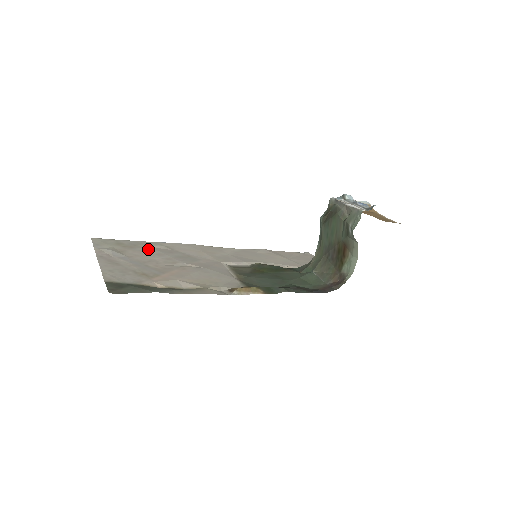
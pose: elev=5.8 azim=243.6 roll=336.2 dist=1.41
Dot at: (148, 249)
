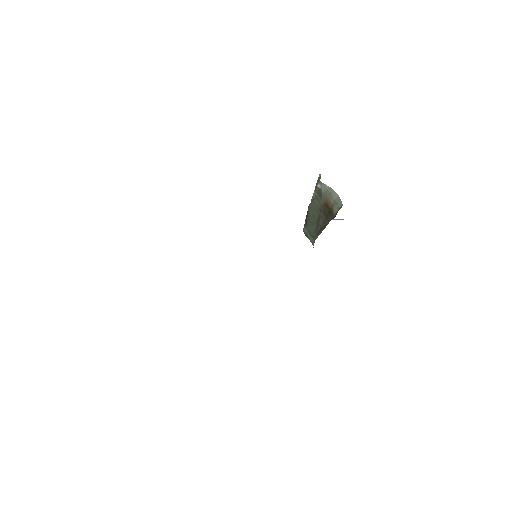
Dot at: occluded
